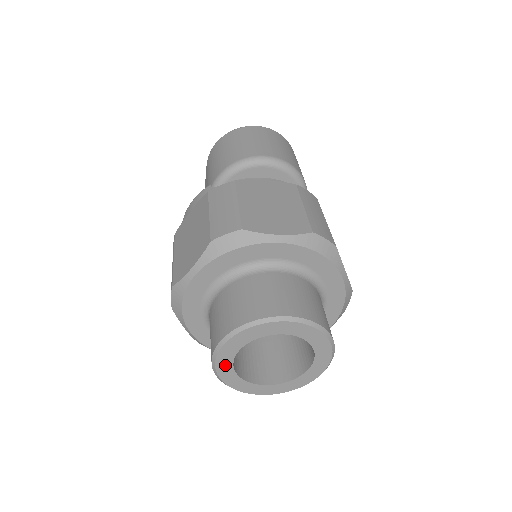
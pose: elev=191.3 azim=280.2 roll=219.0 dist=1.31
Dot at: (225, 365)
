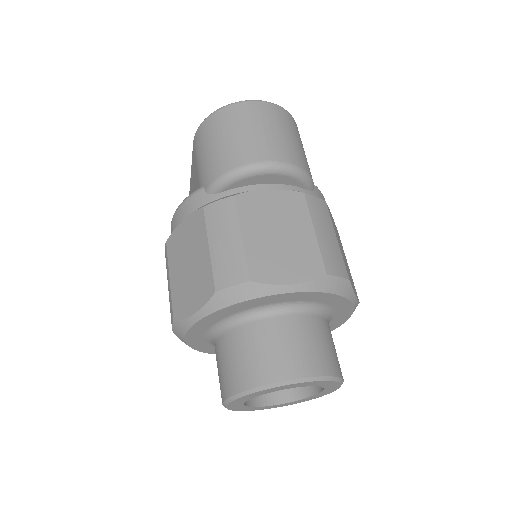
Dot at: (236, 405)
